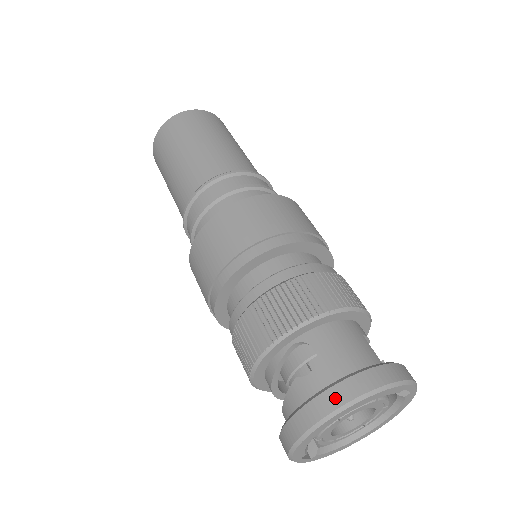
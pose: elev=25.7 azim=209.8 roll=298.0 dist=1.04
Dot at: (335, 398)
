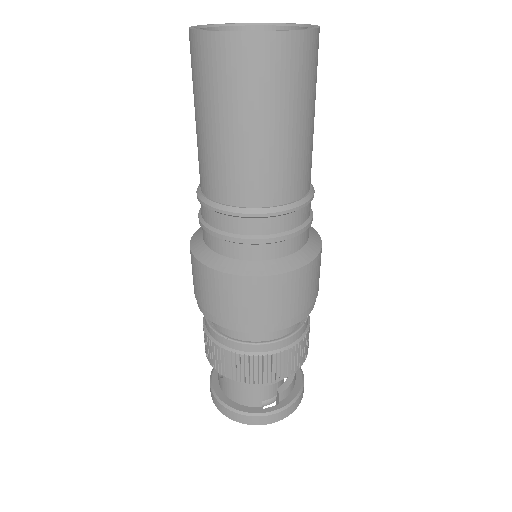
Dot at: (215, 401)
